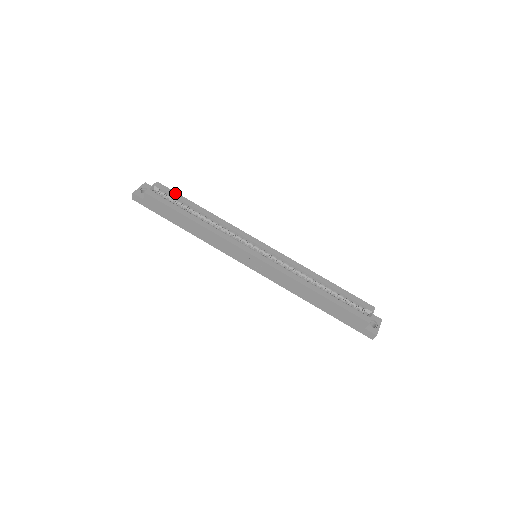
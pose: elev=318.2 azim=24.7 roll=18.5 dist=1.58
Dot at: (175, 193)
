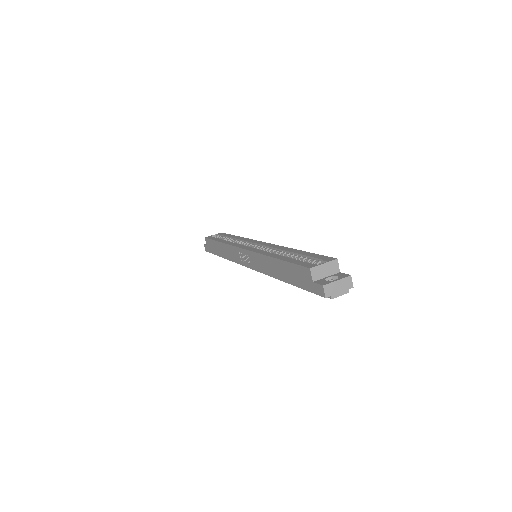
Dot at: (227, 234)
